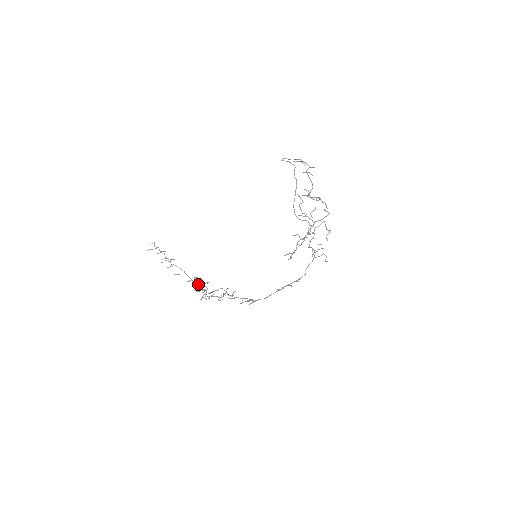
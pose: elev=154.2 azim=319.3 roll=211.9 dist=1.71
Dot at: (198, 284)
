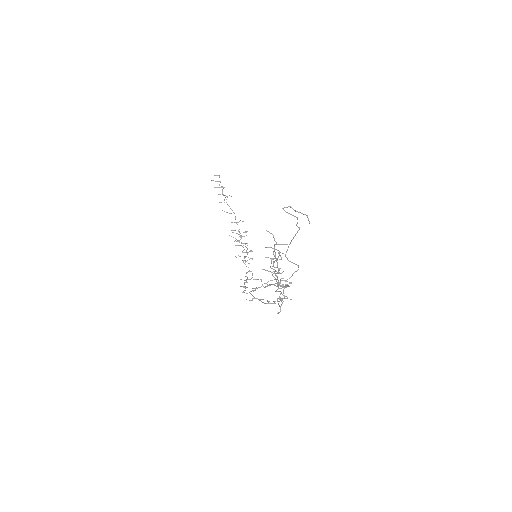
Dot at: occluded
